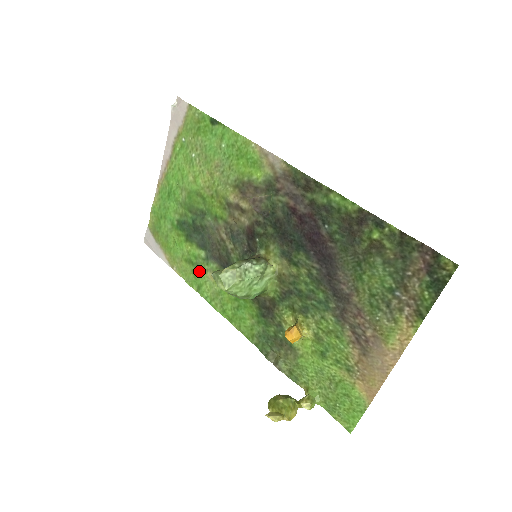
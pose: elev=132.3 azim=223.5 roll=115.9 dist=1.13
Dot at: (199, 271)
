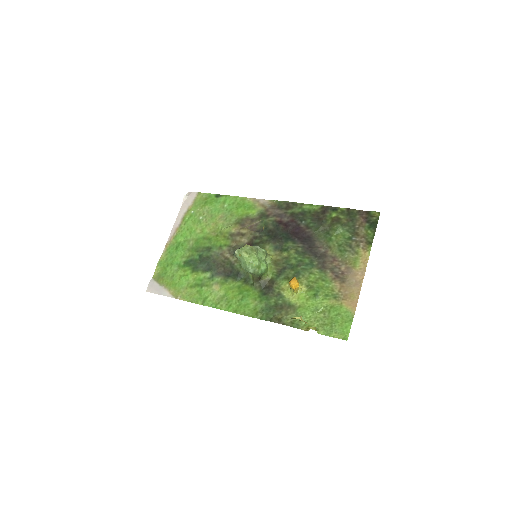
Dot at: (205, 288)
